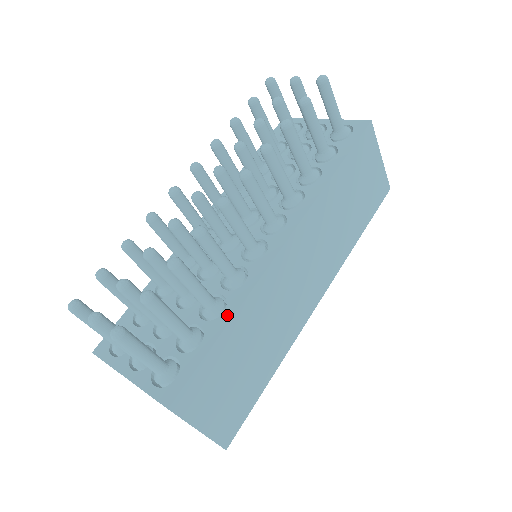
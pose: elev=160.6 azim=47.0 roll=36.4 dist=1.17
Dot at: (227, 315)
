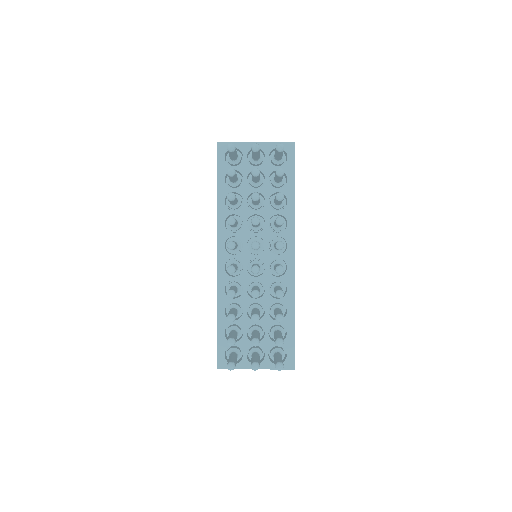
Dot at: (291, 312)
